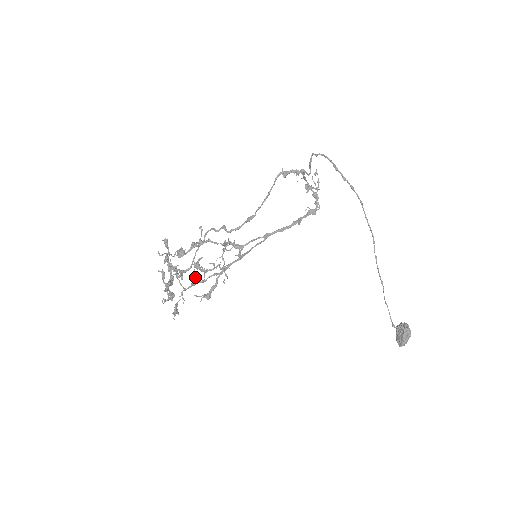
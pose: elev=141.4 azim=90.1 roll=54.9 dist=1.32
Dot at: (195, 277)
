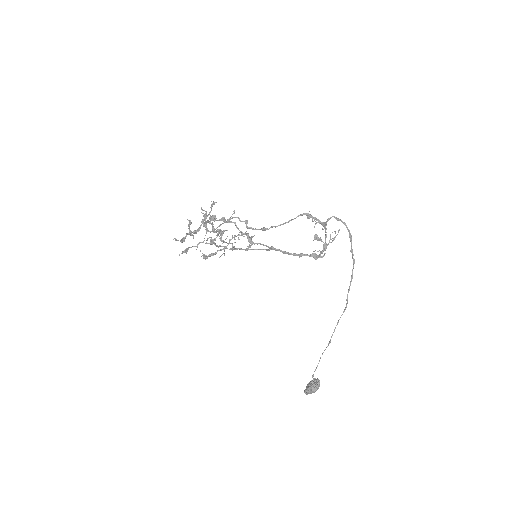
Dot at: (211, 240)
